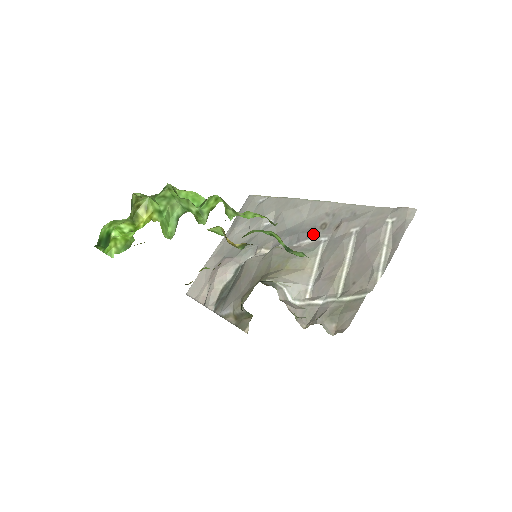
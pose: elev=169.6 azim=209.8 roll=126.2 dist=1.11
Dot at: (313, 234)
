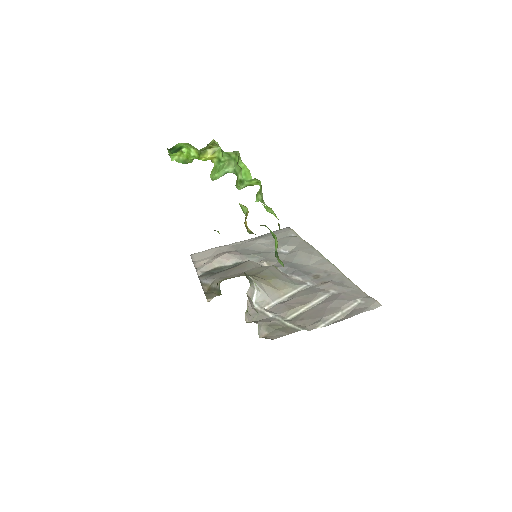
Dot at: (305, 276)
